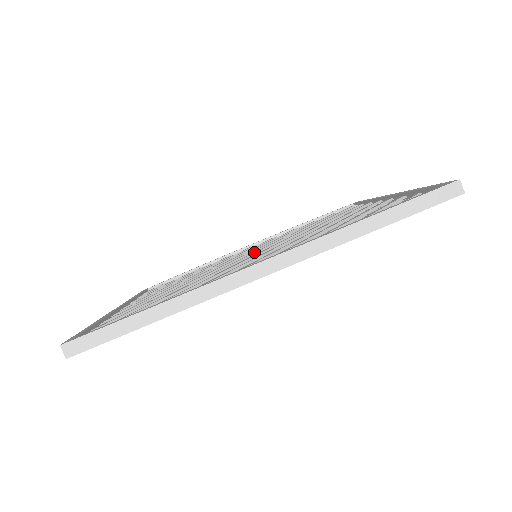
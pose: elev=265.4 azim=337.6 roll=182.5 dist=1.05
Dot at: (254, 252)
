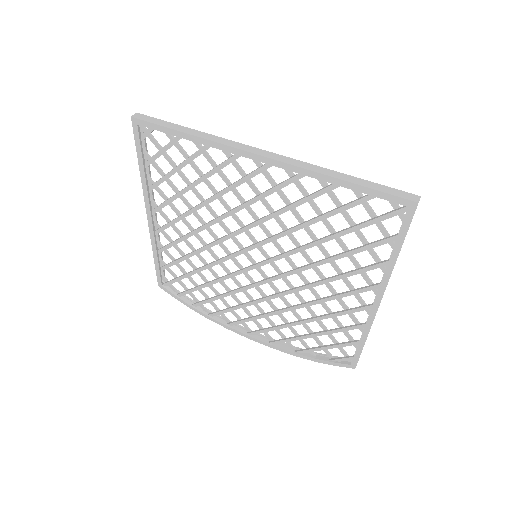
Dot at: occluded
